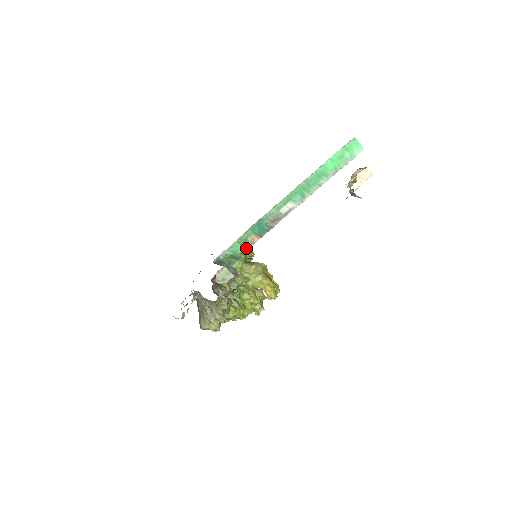
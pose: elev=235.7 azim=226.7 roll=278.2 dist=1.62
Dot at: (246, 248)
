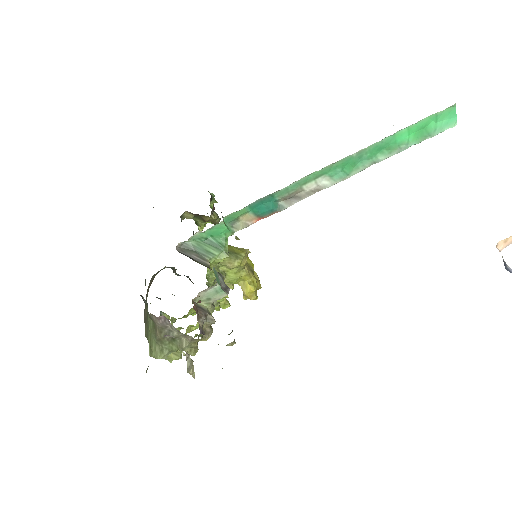
Dot at: occluded
